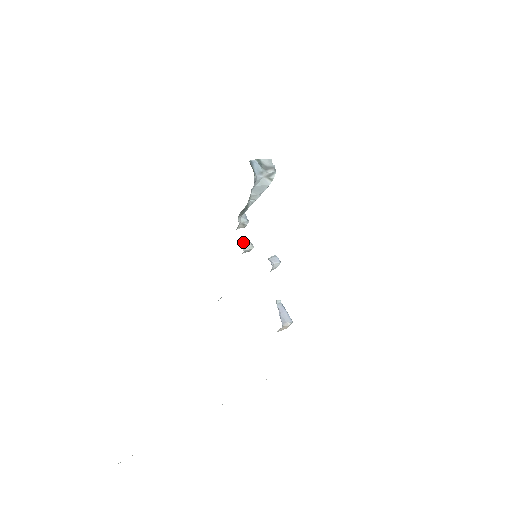
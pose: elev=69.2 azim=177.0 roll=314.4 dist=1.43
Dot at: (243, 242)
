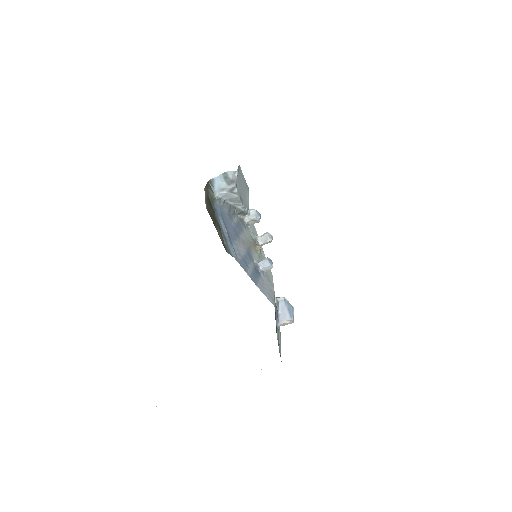
Dot at: (262, 235)
